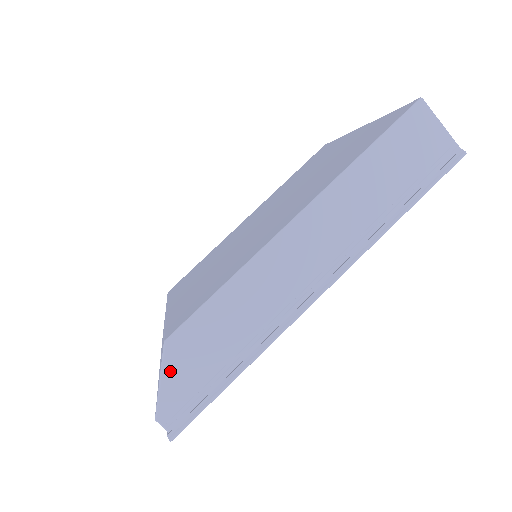
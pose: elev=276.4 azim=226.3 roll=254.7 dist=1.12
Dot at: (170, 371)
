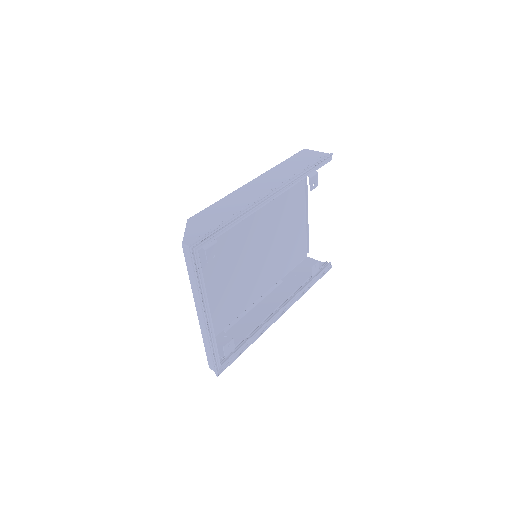
Dot at: (191, 227)
